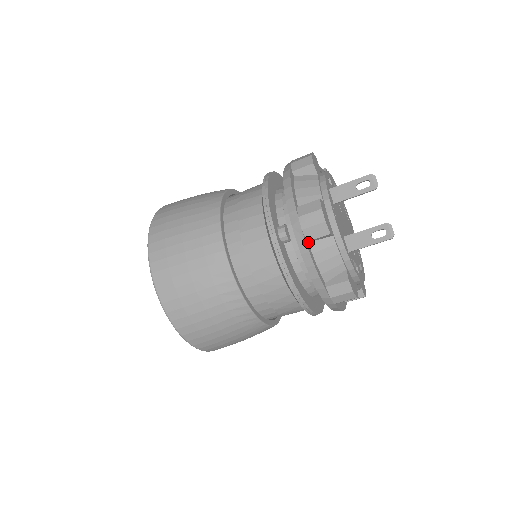
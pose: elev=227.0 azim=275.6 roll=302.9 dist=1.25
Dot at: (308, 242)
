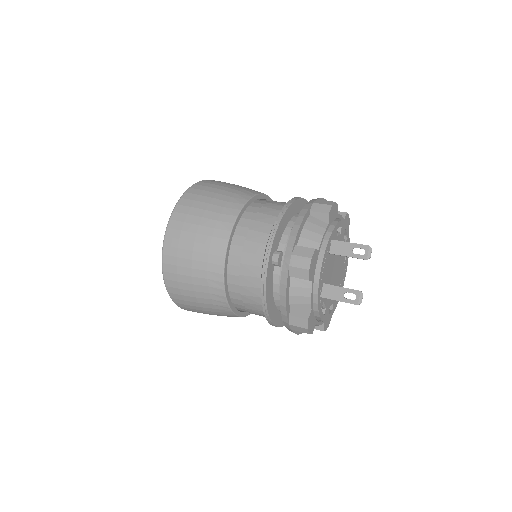
Dot at: (291, 276)
